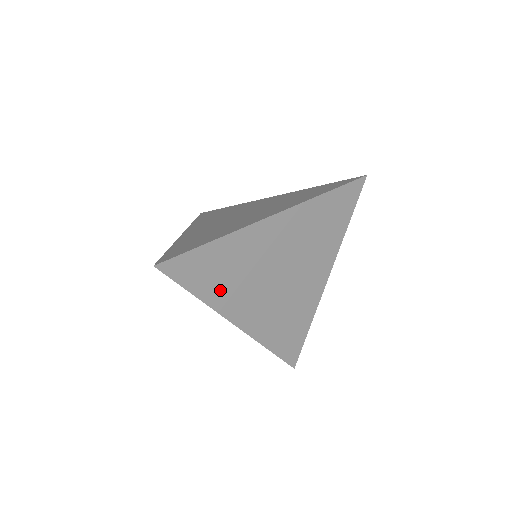
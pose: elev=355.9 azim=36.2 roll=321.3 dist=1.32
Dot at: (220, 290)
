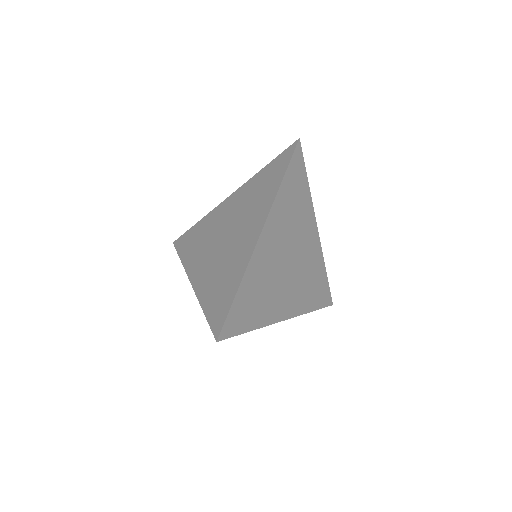
Dot at: (263, 311)
